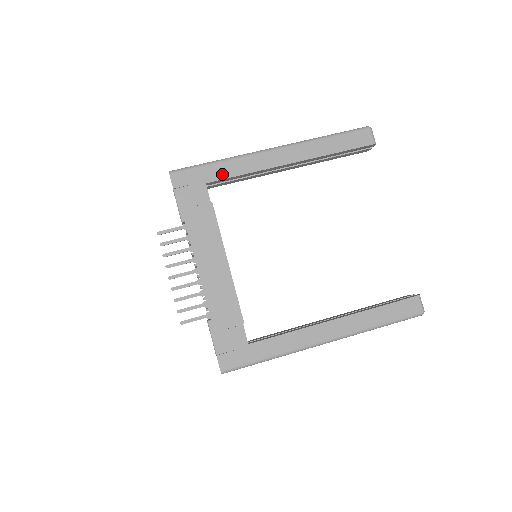
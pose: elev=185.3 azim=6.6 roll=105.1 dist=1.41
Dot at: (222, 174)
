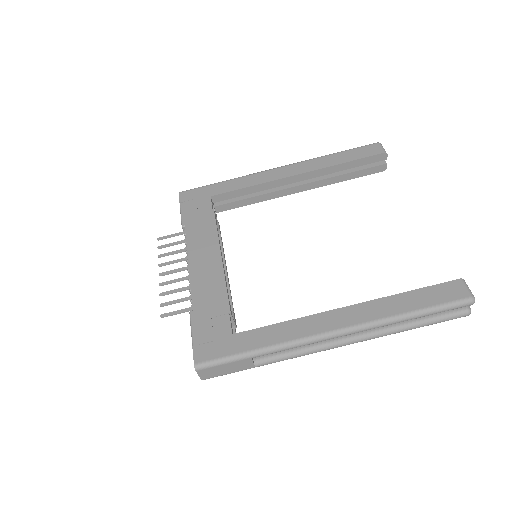
Dot at: (227, 189)
